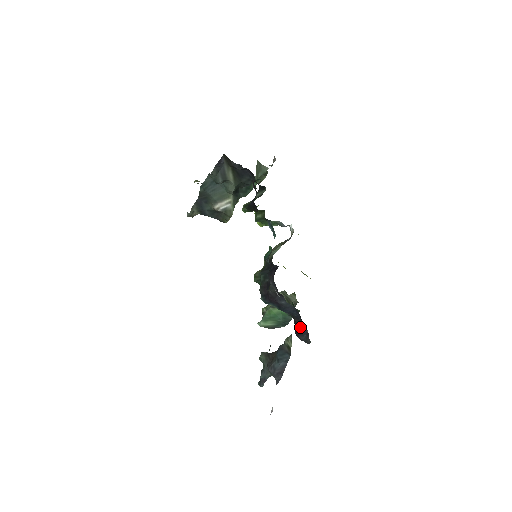
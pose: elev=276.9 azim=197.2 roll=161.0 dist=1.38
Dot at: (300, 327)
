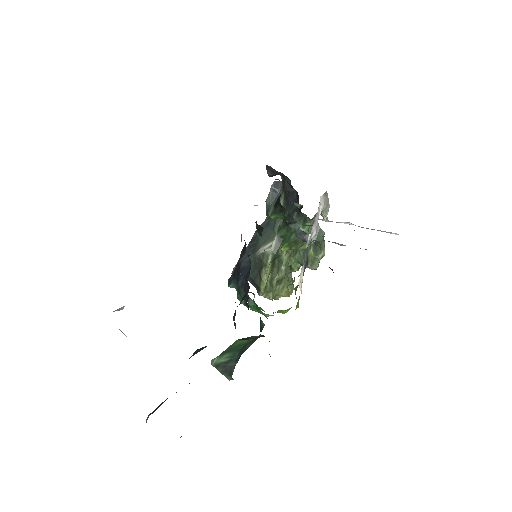
Dot at: occluded
